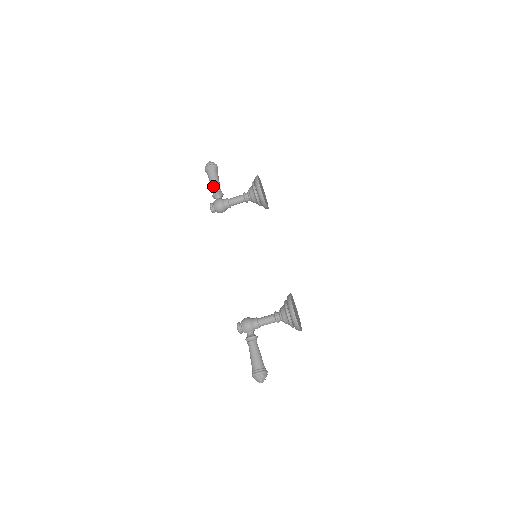
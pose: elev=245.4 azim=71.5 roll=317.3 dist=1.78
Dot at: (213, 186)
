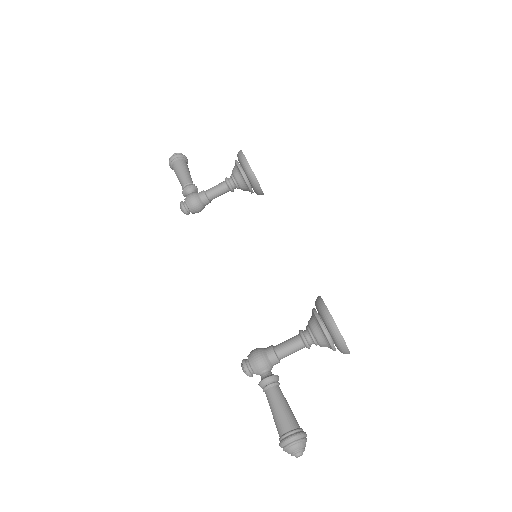
Dot at: (182, 180)
